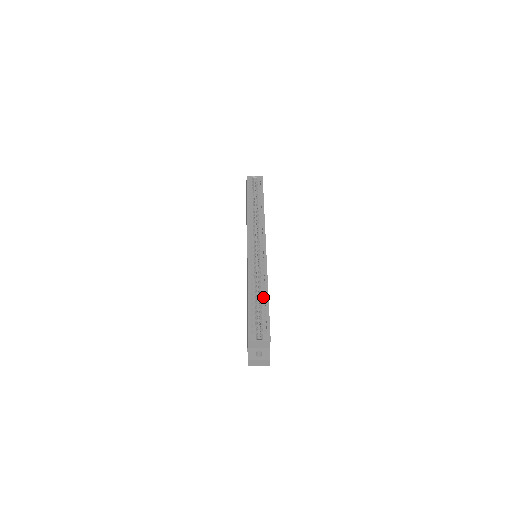
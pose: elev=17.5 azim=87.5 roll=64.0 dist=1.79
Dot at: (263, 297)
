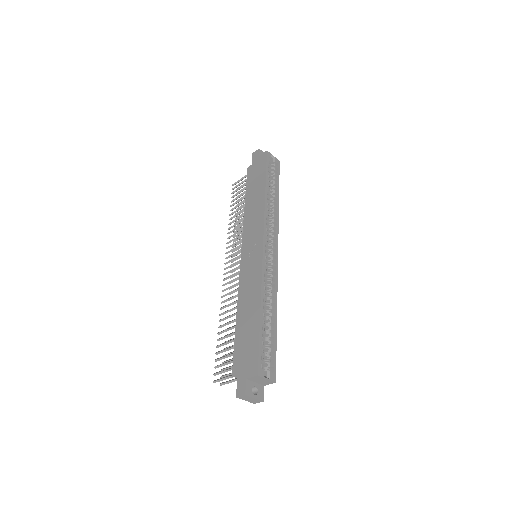
Dot at: (273, 322)
